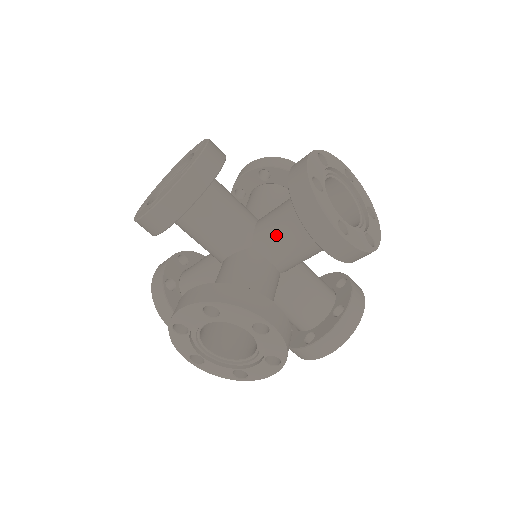
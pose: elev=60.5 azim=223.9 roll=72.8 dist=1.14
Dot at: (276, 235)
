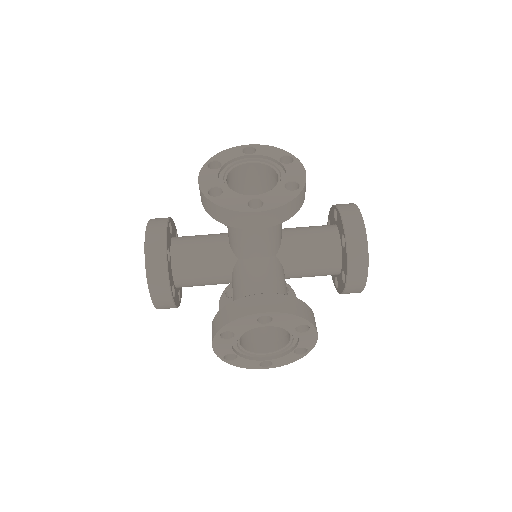
Dot at: (238, 240)
